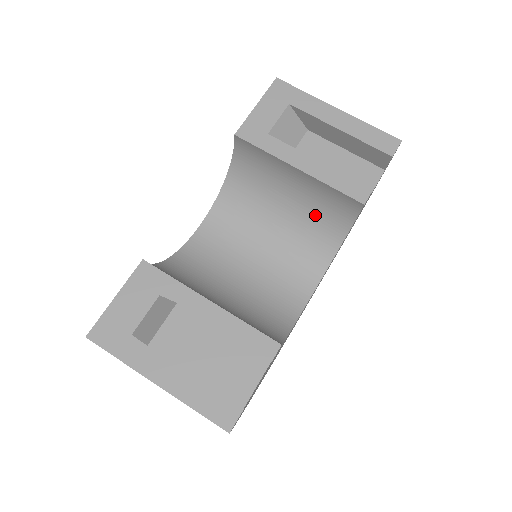
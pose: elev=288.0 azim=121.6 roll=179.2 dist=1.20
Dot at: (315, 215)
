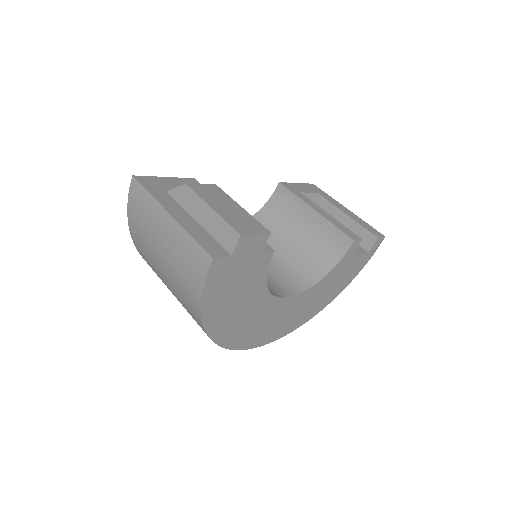
Dot at: (311, 251)
